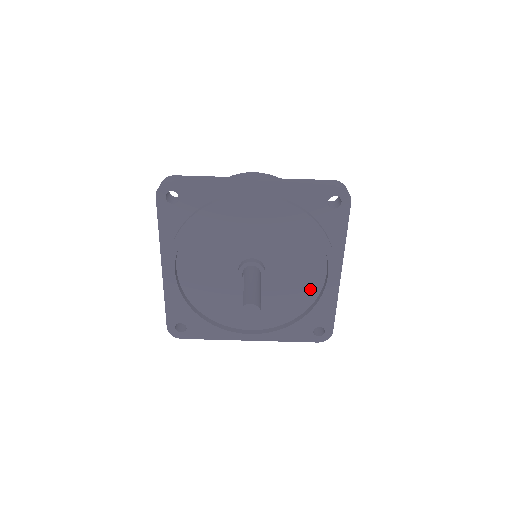
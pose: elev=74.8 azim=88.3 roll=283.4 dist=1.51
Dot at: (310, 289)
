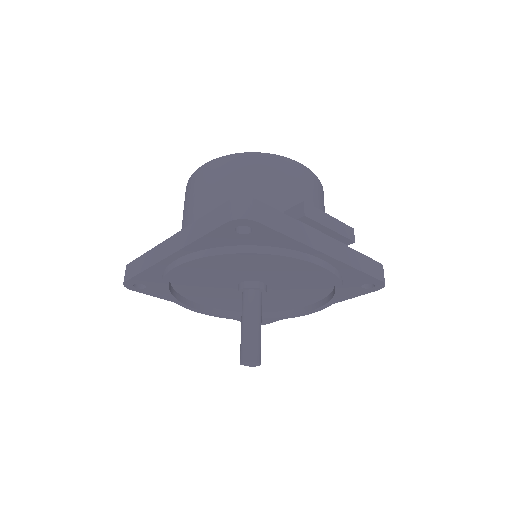
Dot at: (317, 274)
